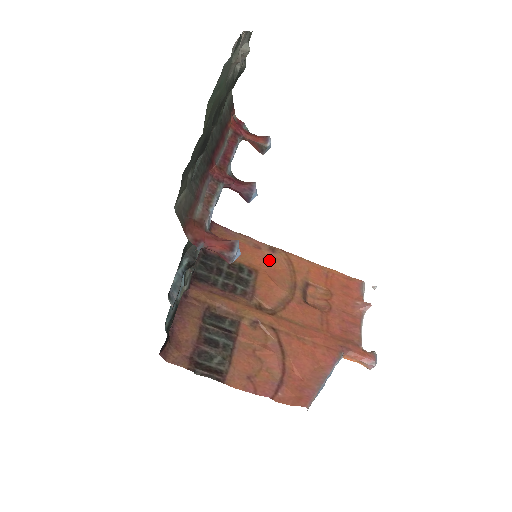
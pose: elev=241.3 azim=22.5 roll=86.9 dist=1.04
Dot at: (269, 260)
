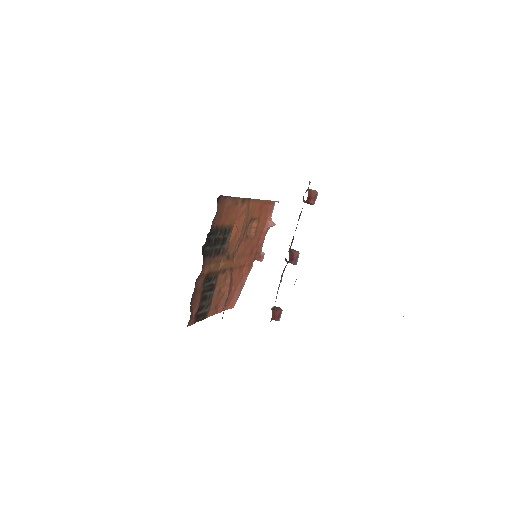
Dot at: (239, 211)
